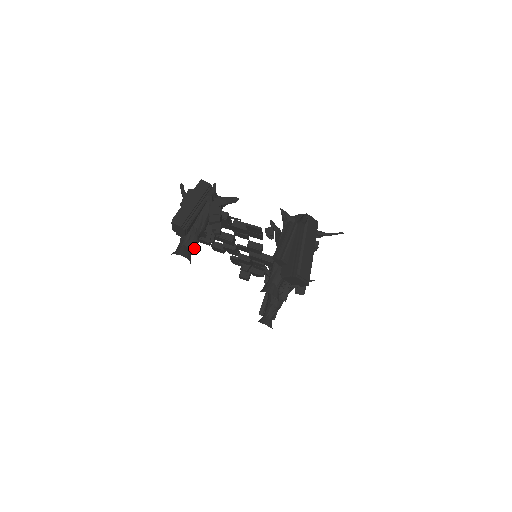
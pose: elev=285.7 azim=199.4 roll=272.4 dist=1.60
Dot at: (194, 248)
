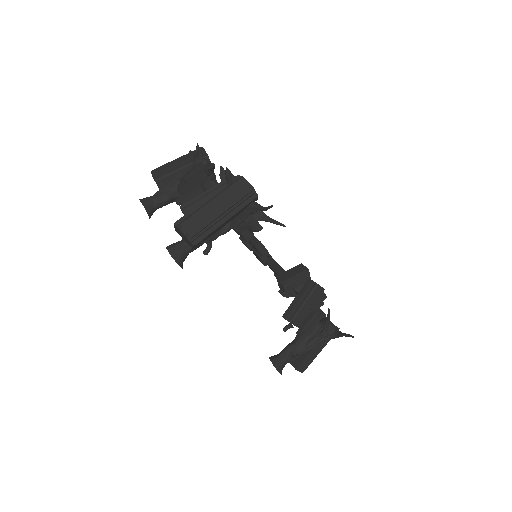
Dot at: (162, 203)
